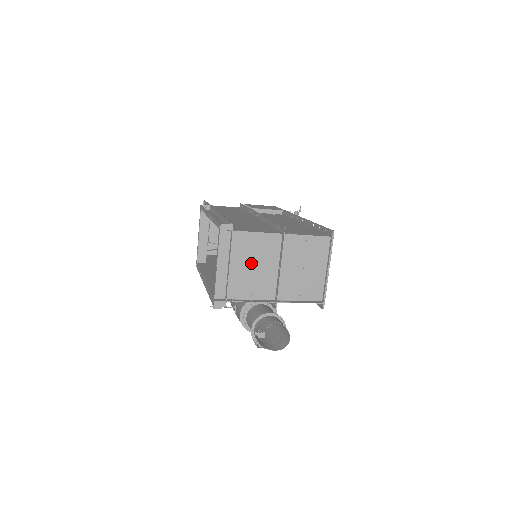
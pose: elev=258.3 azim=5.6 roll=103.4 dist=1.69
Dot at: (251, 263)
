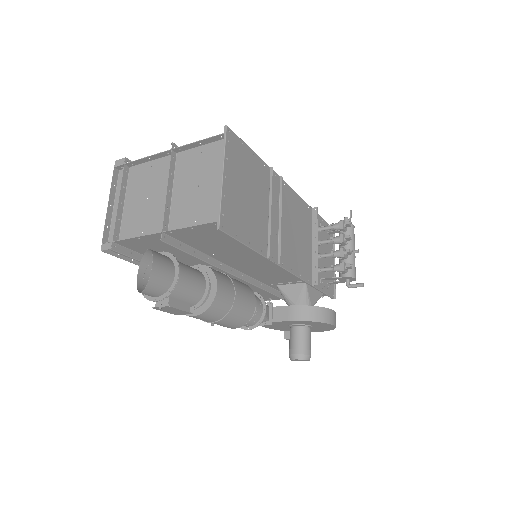
Dot at: (145, 196)
